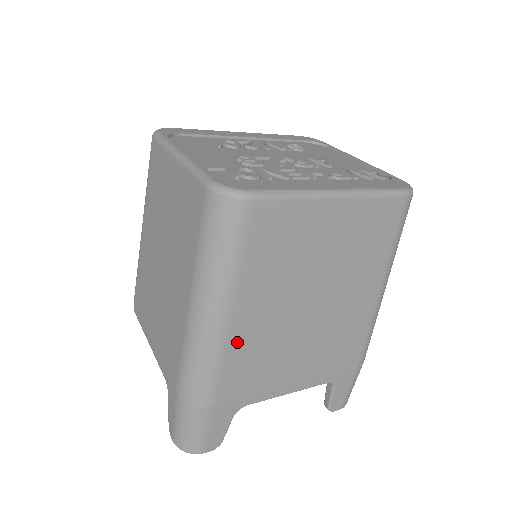
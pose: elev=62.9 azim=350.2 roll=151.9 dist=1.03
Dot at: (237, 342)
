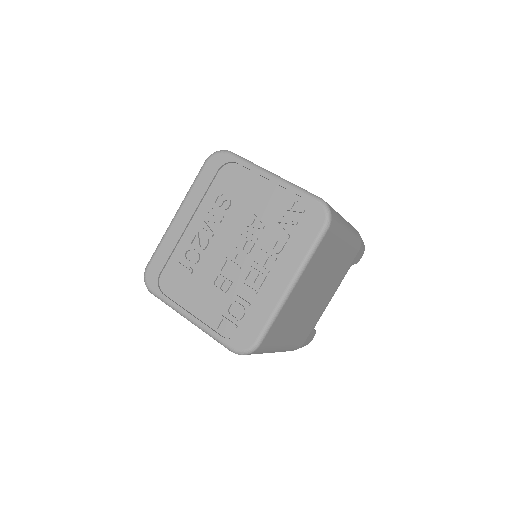
Dot at: (295, 338)
